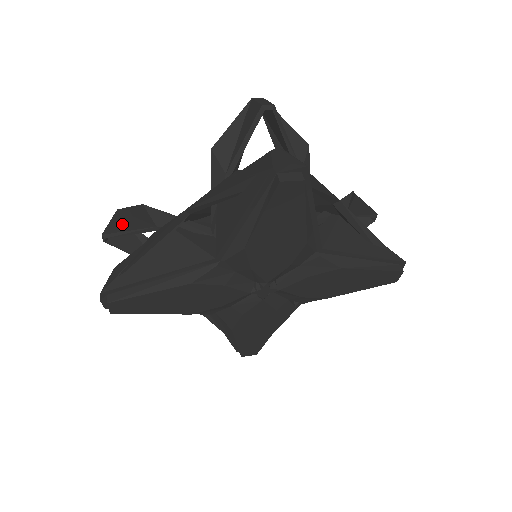
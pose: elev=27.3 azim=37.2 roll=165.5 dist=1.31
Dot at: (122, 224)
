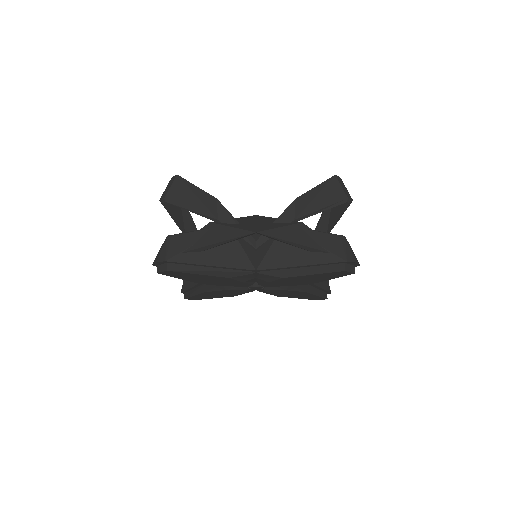
Dot at: occluded
